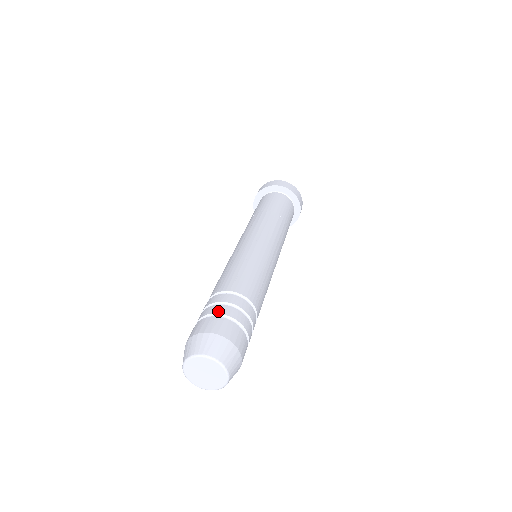
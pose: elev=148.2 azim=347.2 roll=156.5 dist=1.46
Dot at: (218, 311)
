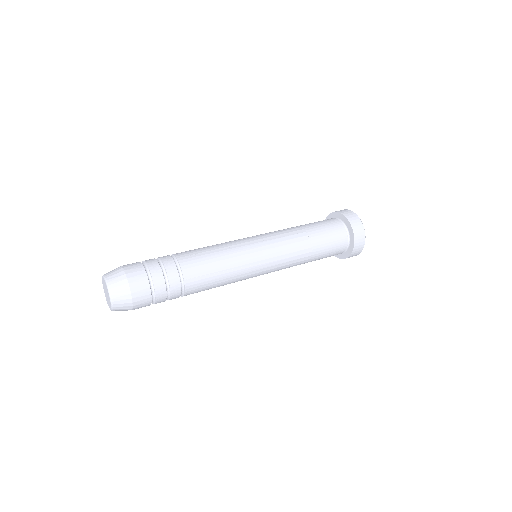
Dot at: (149, 263)
